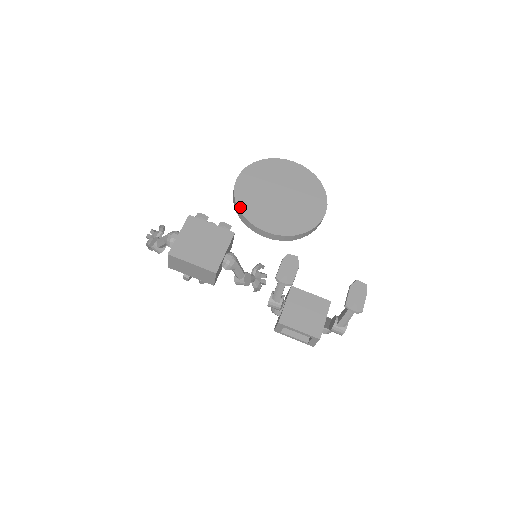
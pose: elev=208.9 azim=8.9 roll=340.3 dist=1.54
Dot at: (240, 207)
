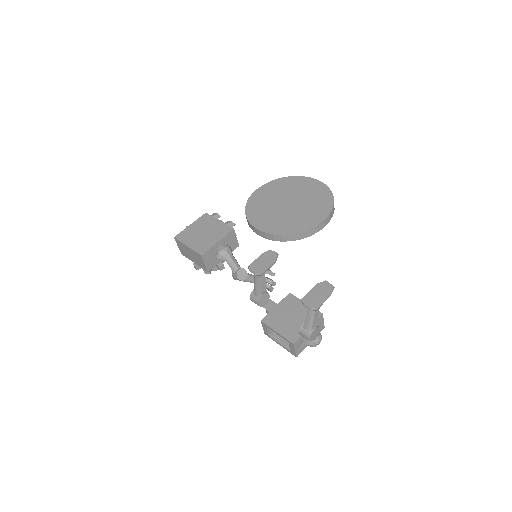
Dot at: (247, 209)
